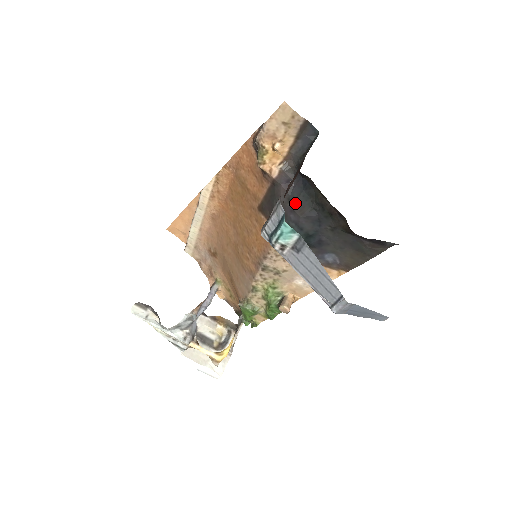
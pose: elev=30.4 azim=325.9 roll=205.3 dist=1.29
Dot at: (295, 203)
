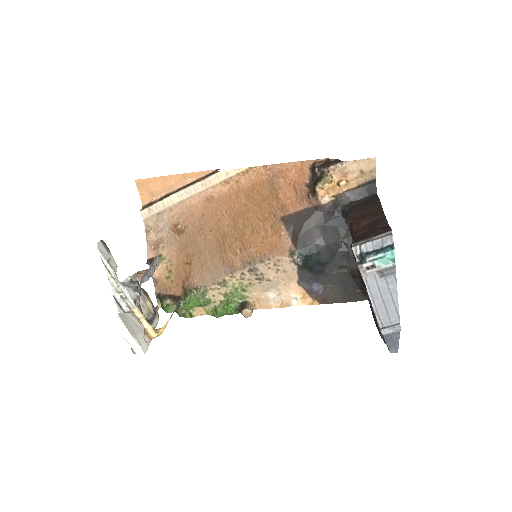
Dot at: (326, 232)
